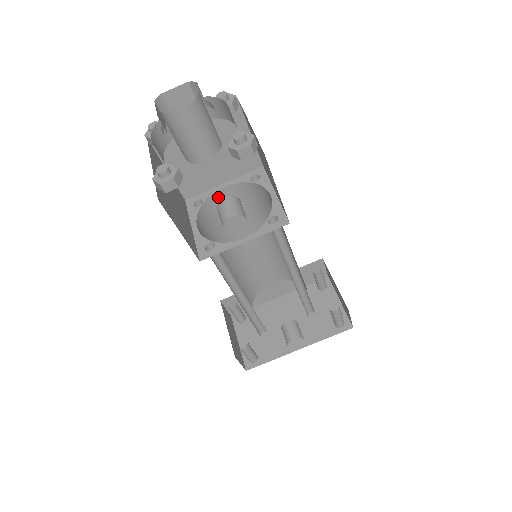
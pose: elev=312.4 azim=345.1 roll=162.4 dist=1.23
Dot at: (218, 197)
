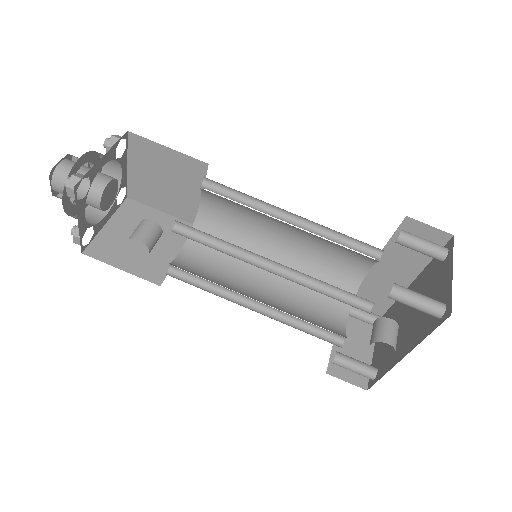
Dot at: (206, 212)
